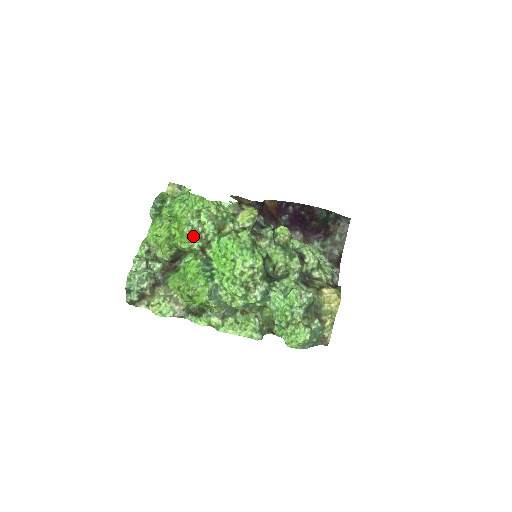
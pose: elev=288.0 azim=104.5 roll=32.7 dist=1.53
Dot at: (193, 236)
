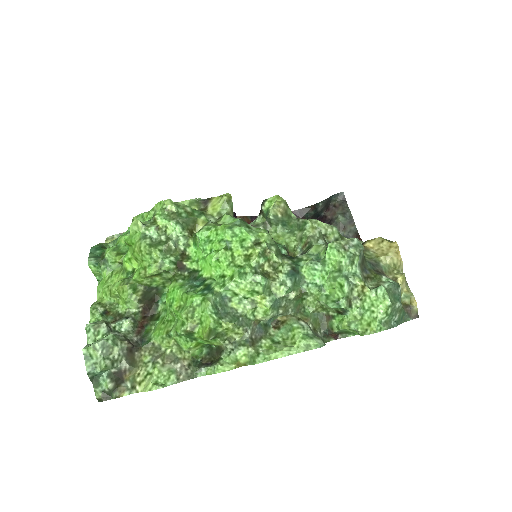
Dot at: (157, 249)
